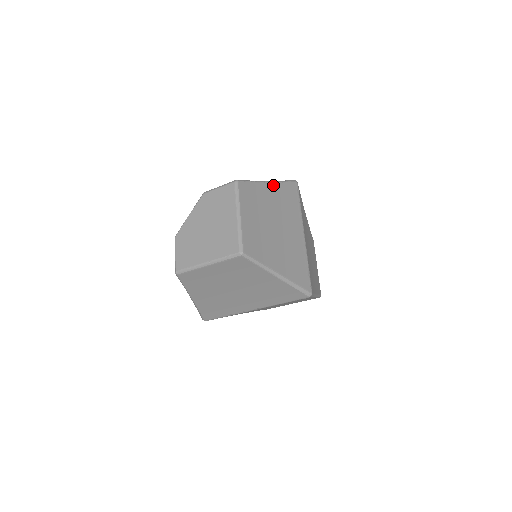
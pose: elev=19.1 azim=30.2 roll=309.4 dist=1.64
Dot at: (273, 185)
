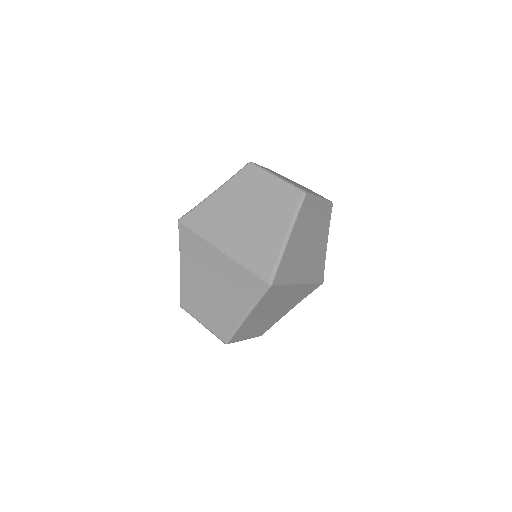
Dot at: (326, 249)
